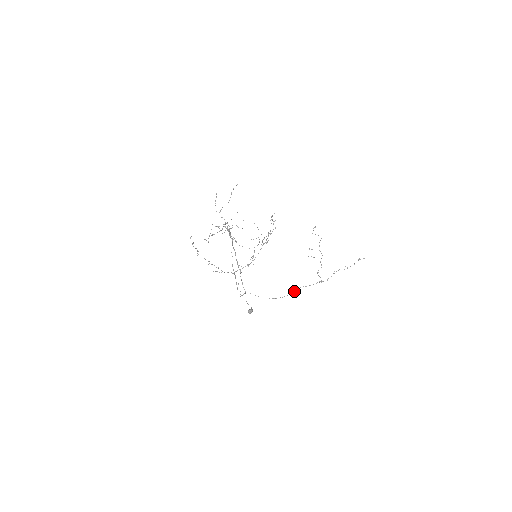
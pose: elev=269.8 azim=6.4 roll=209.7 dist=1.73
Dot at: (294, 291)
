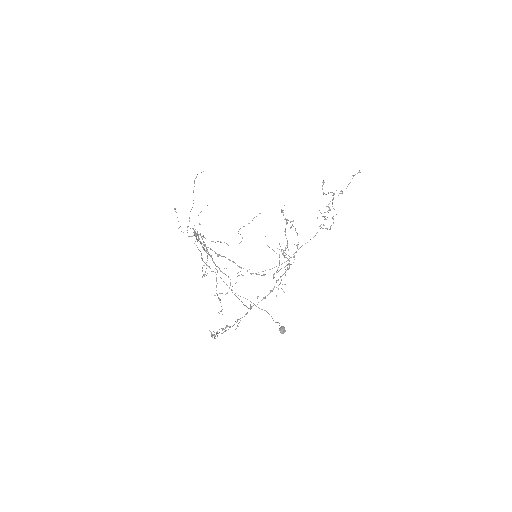
Dot at: (294, 253)
